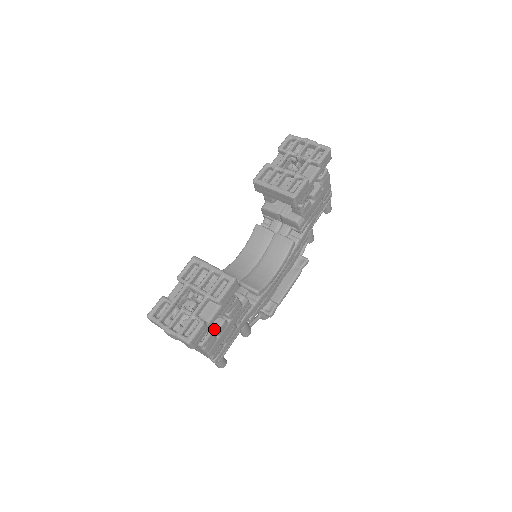
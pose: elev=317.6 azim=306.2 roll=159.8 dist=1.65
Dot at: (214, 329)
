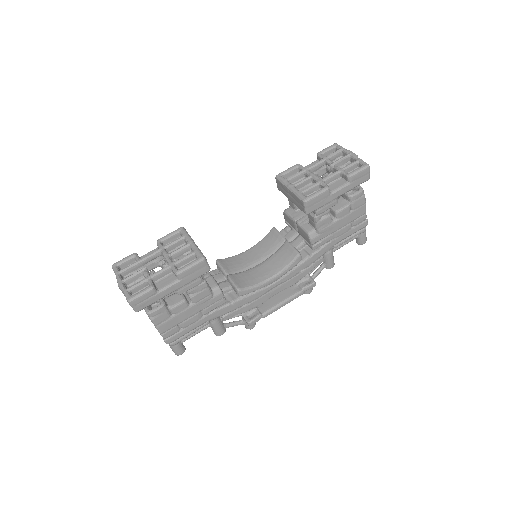
Dot at: (170, 304)
